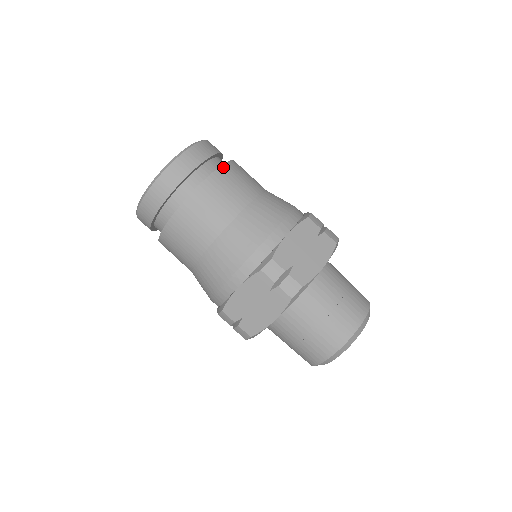
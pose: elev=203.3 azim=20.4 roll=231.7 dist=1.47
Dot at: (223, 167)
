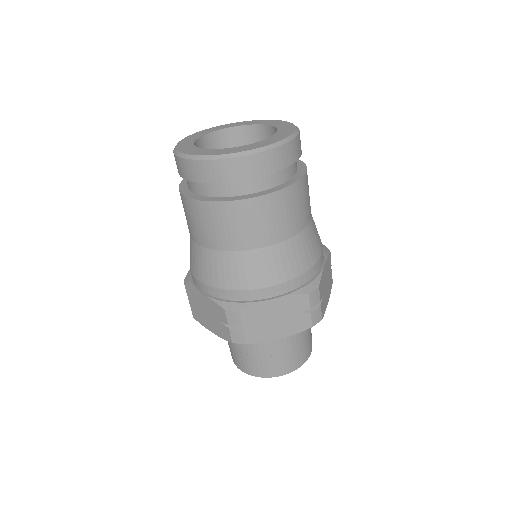
Dot at: occluded
